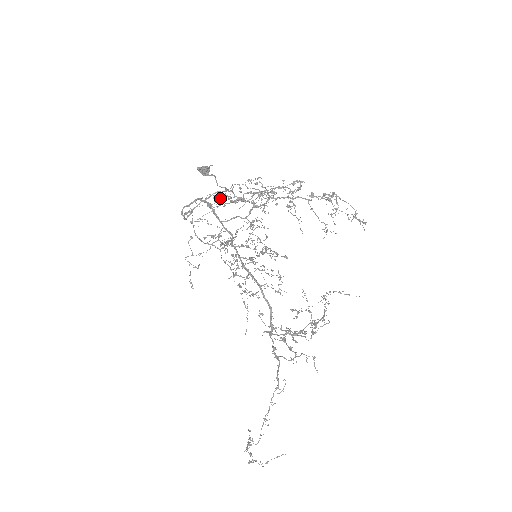
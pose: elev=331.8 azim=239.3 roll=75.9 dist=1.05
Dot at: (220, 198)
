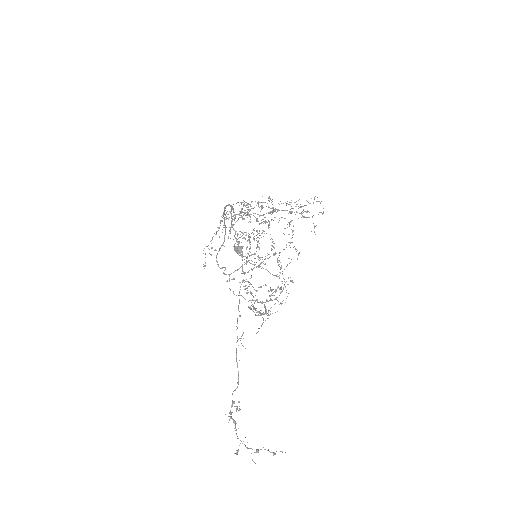
Dot at: occluded
